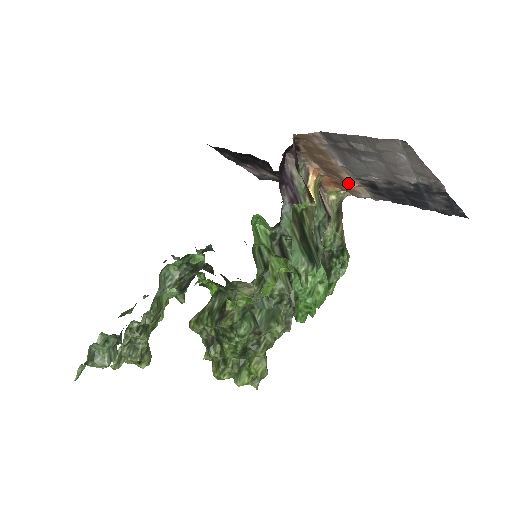
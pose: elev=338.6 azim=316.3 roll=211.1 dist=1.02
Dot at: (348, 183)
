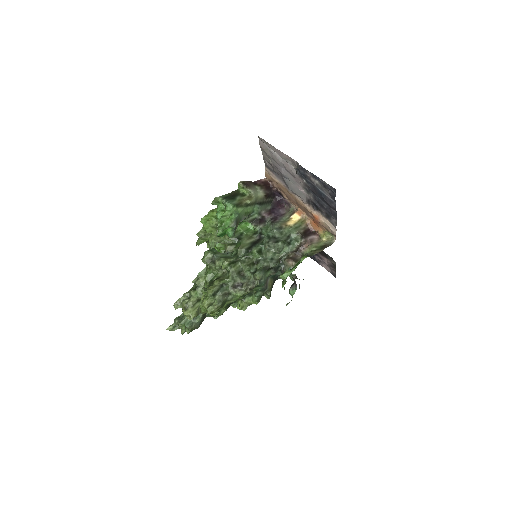
Dot at: (312, 213)
